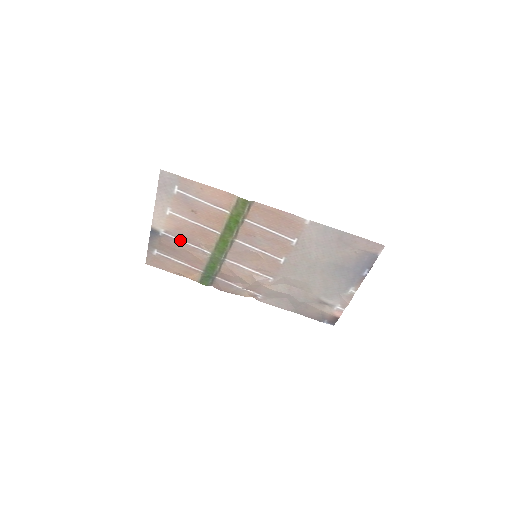
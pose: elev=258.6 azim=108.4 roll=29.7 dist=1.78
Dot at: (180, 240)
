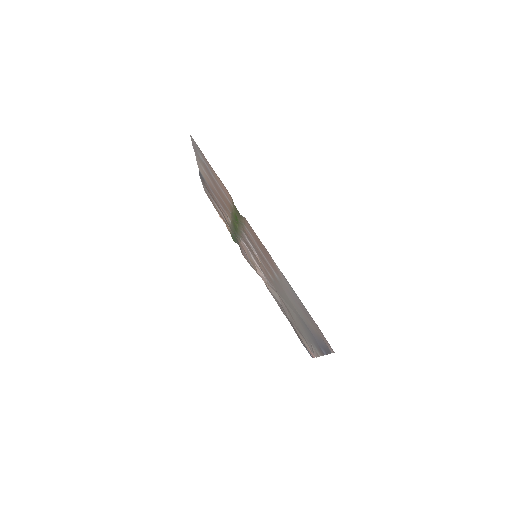
Dot at: (215, 195)
